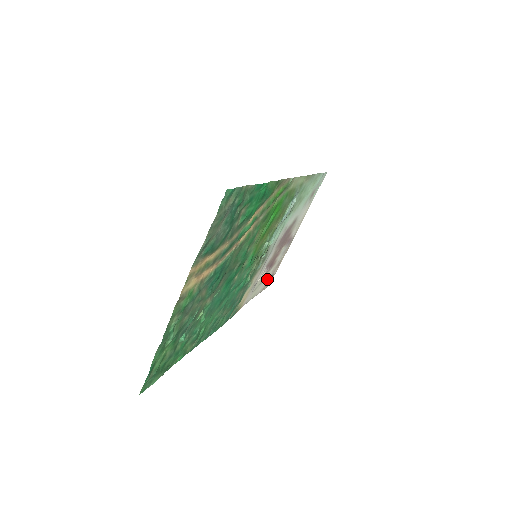
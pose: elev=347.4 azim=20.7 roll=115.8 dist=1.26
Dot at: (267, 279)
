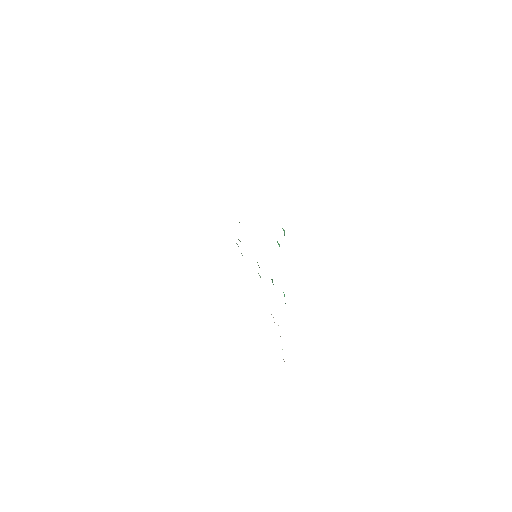
Dot at: occluded
